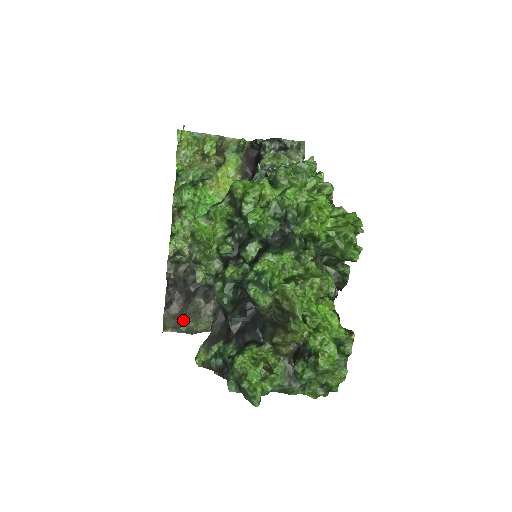
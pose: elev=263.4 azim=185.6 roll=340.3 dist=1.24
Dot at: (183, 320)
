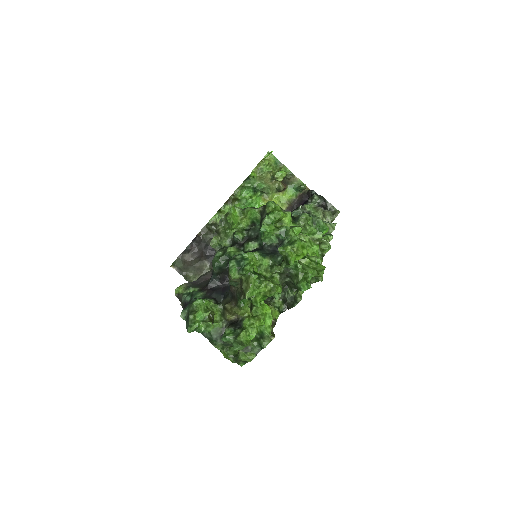
Dot at: (188, 268)
